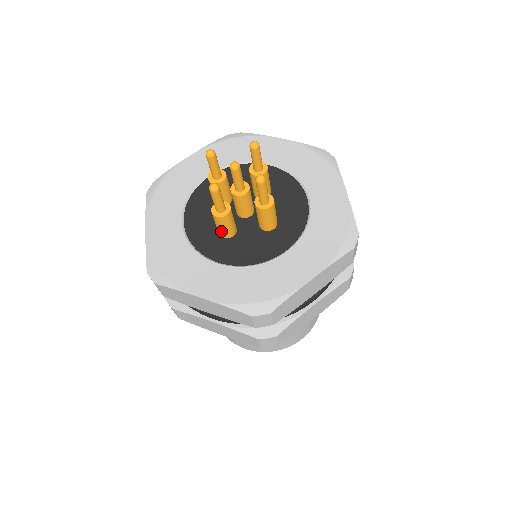
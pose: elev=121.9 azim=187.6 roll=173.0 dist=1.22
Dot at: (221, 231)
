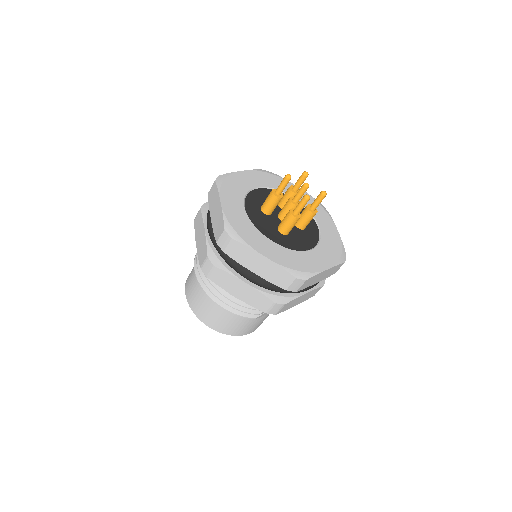
Dot at: (264, 203)
